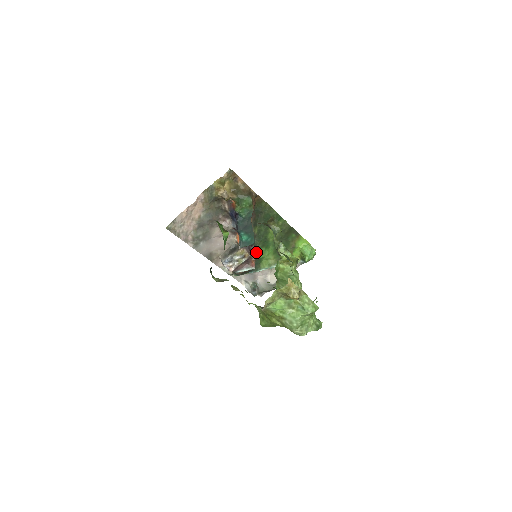
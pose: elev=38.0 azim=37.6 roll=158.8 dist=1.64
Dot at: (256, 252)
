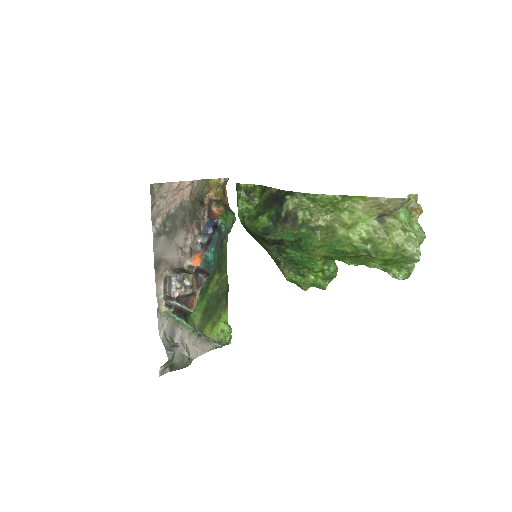
Dot at: occluded
